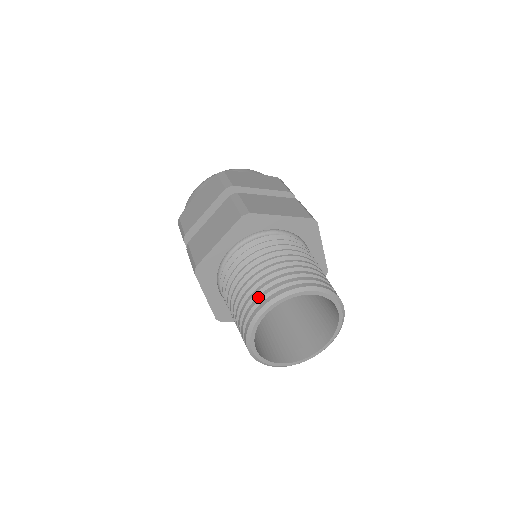
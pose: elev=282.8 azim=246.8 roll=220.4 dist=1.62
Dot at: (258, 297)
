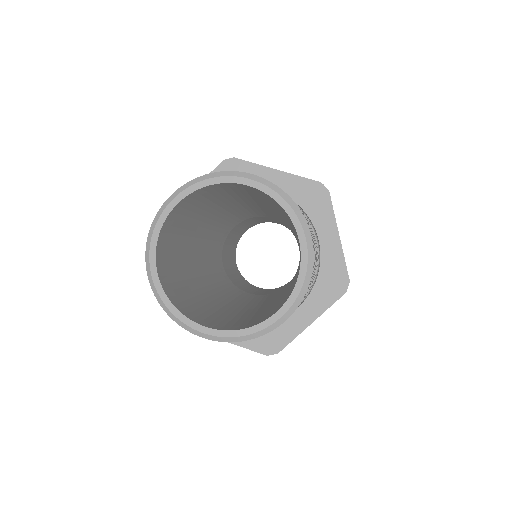
Dot at: occluded
